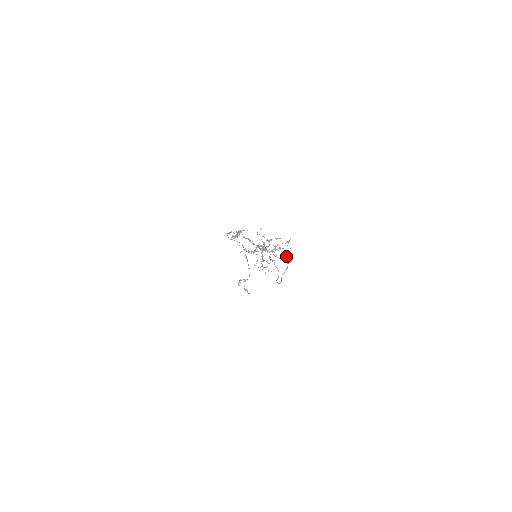
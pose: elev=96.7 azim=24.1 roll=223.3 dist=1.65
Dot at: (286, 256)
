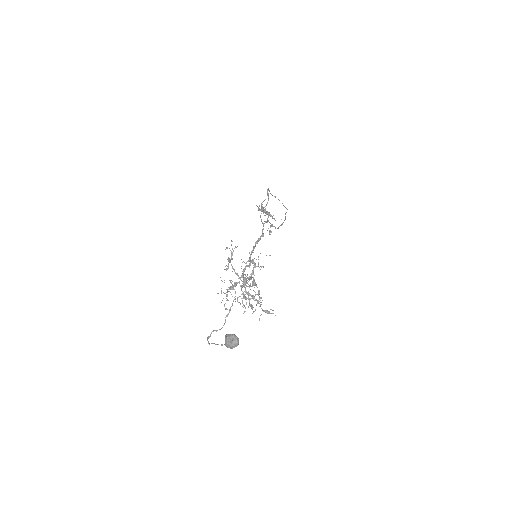
Dot at: (230, 338)
